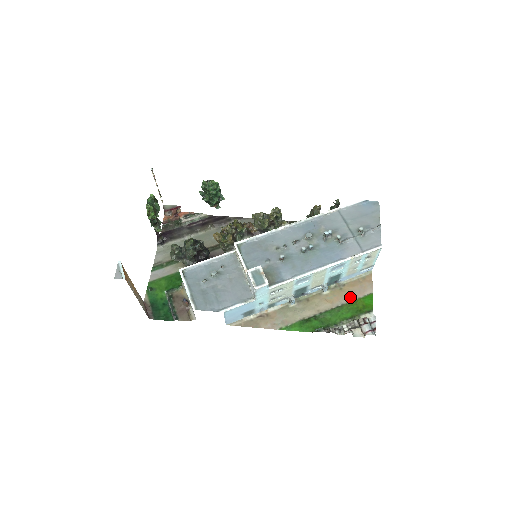
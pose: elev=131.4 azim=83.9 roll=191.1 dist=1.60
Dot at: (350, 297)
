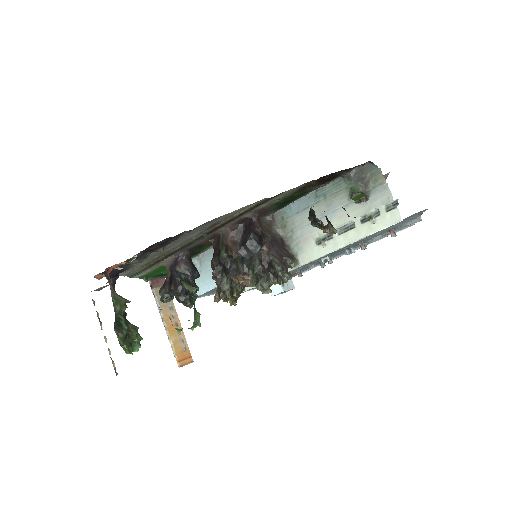
Dot at: (359, 193)
